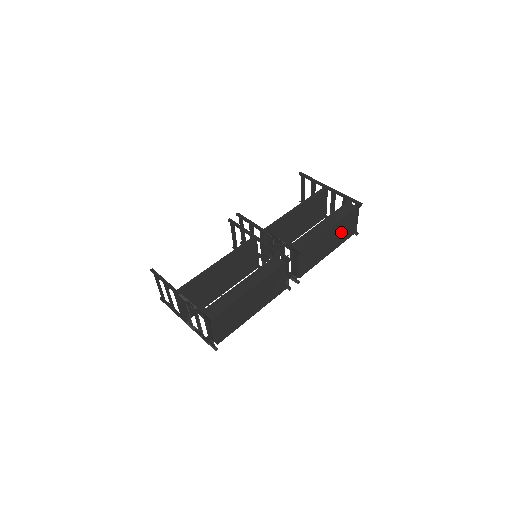
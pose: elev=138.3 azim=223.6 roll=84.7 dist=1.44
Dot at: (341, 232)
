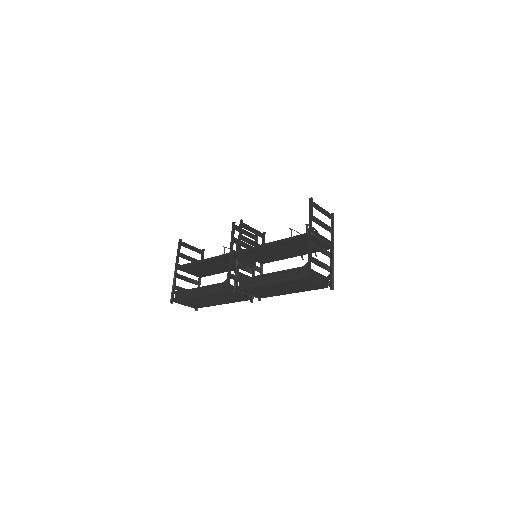
Dot at: (298, 286)
